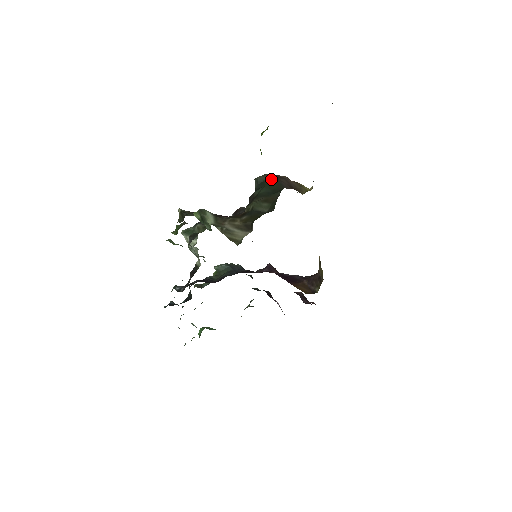
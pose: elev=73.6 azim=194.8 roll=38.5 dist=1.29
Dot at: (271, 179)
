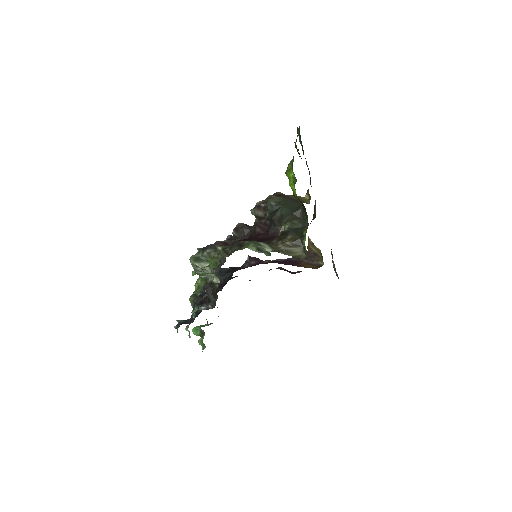
Dot at: (281, 200)
